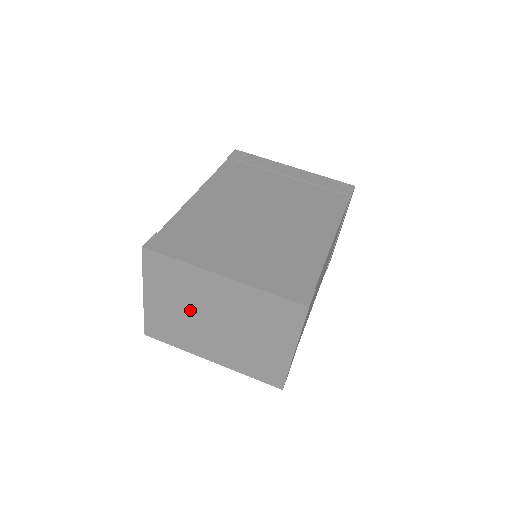
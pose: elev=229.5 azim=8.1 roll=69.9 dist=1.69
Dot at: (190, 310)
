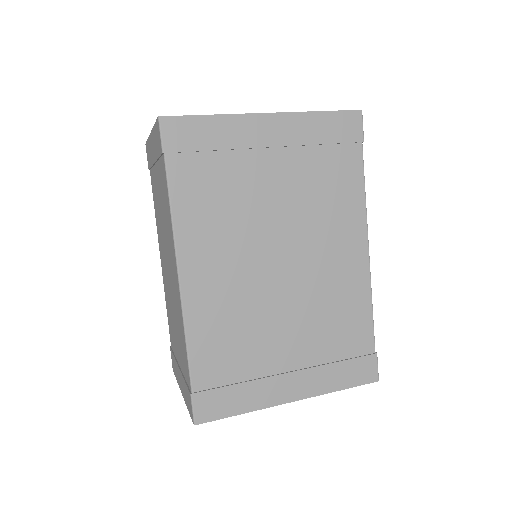
Dot at: occluded
